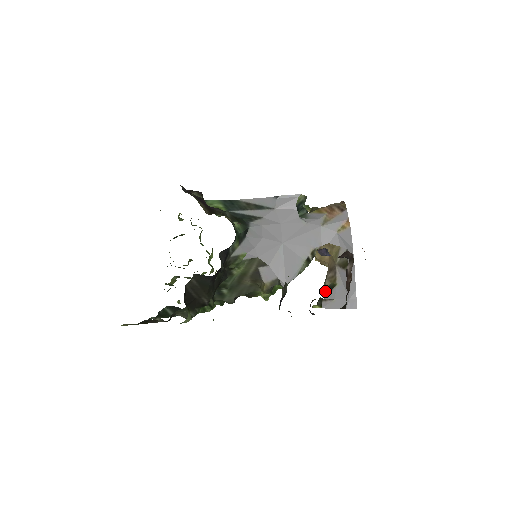
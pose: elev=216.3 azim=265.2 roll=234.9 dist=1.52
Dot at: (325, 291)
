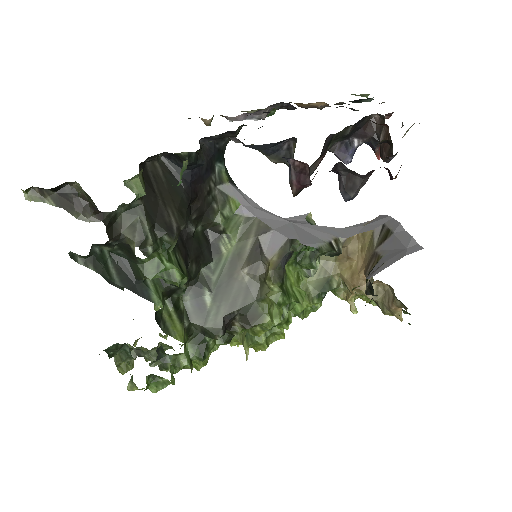
Dot at: occluded
